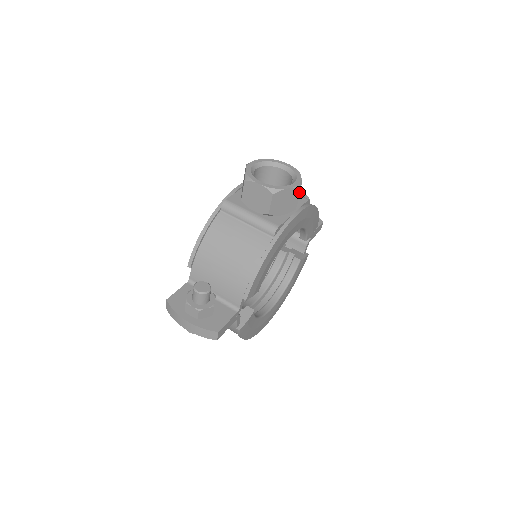
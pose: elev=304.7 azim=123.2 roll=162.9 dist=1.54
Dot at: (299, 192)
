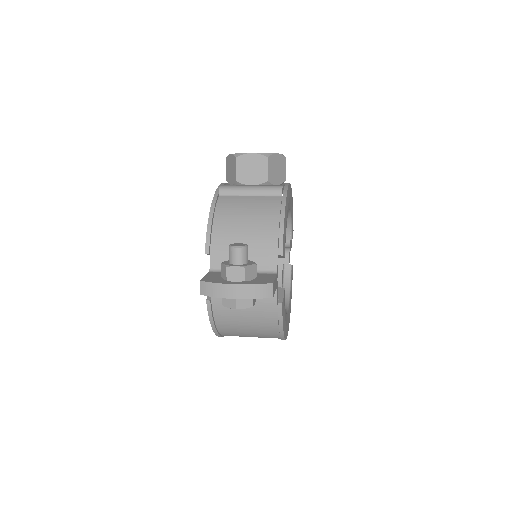
Dot at: (285, 160)
